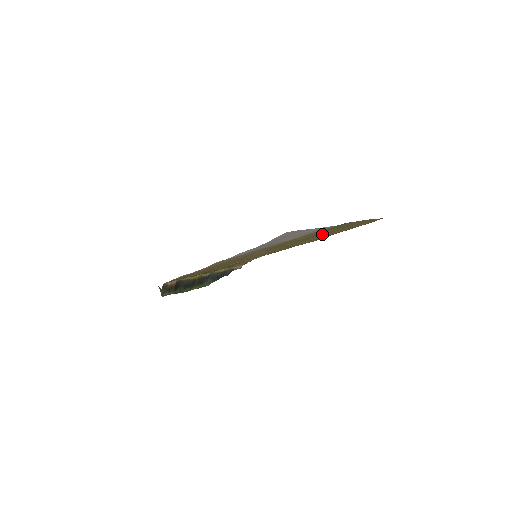
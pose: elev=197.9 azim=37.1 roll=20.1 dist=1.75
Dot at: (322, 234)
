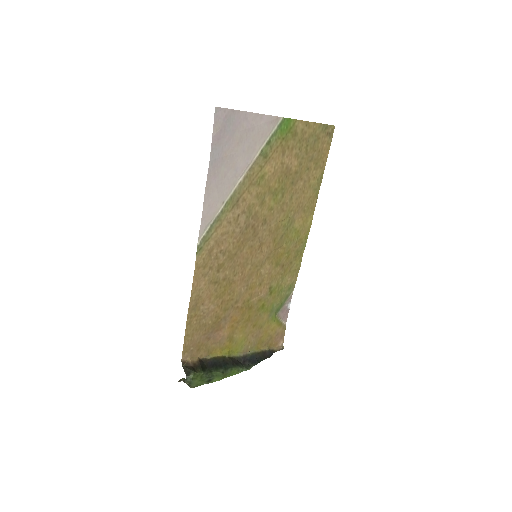
Dot at: (294, 177)
